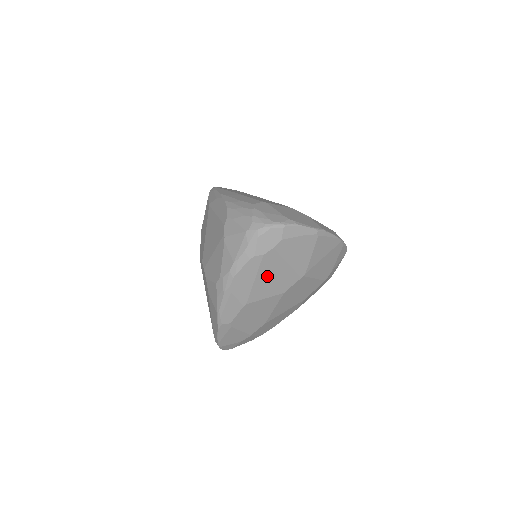
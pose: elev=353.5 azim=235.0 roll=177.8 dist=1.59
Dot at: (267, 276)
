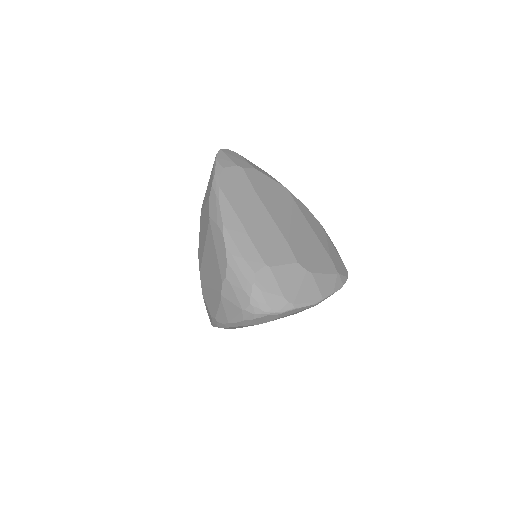
Dot at: occluded
